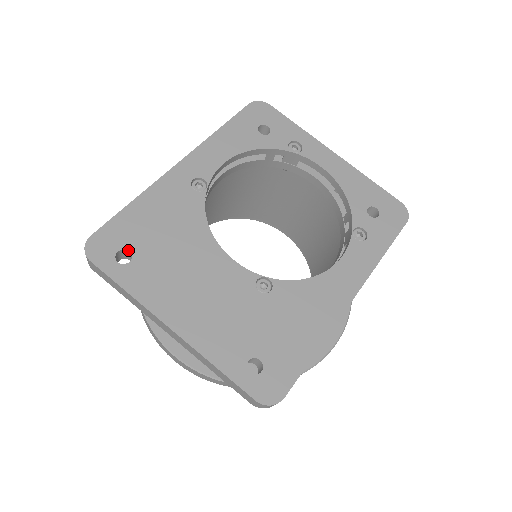
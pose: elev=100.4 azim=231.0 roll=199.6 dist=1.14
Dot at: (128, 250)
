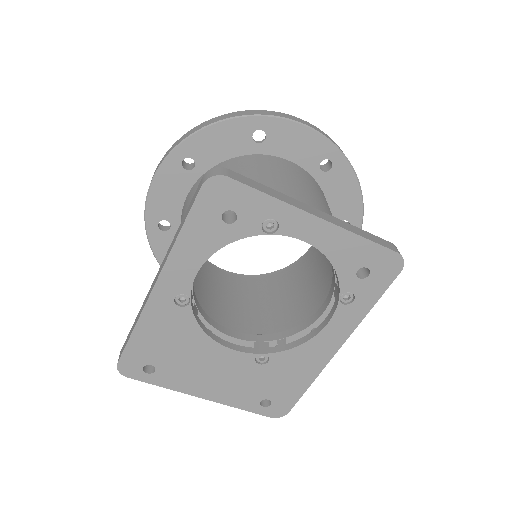
Dot at: occluded
